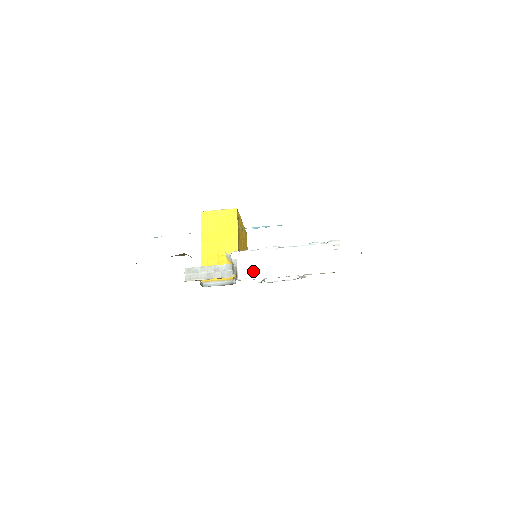
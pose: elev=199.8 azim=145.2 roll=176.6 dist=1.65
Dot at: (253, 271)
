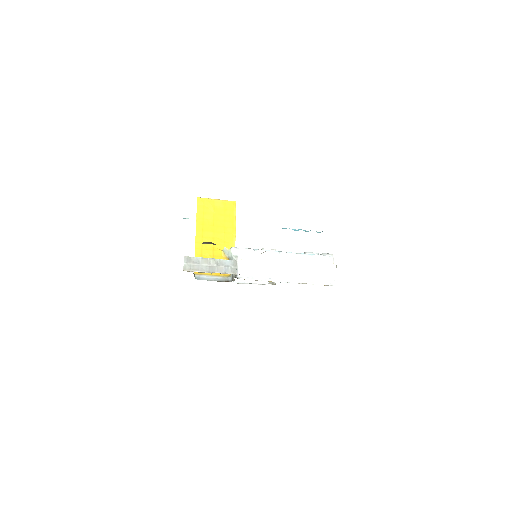
Dot at: (254, 271)
